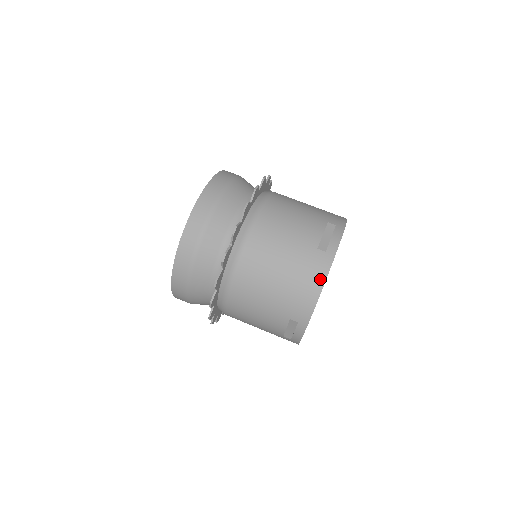
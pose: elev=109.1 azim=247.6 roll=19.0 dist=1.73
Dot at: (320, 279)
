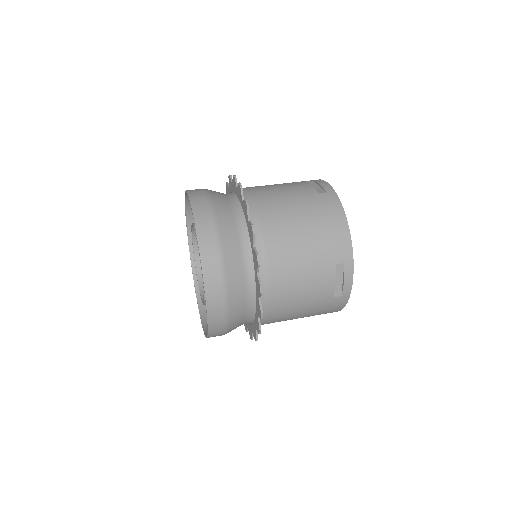
Dot at: (339, 212)
